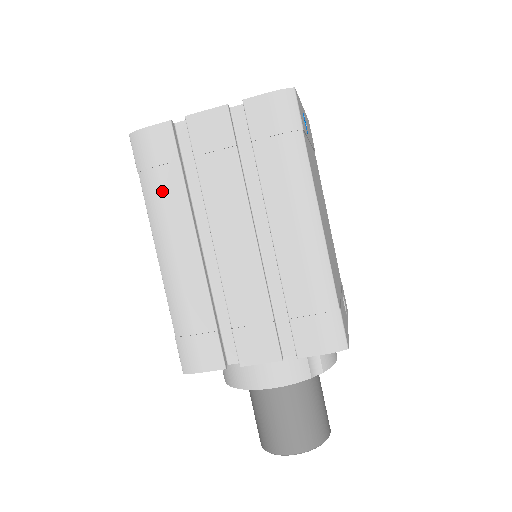
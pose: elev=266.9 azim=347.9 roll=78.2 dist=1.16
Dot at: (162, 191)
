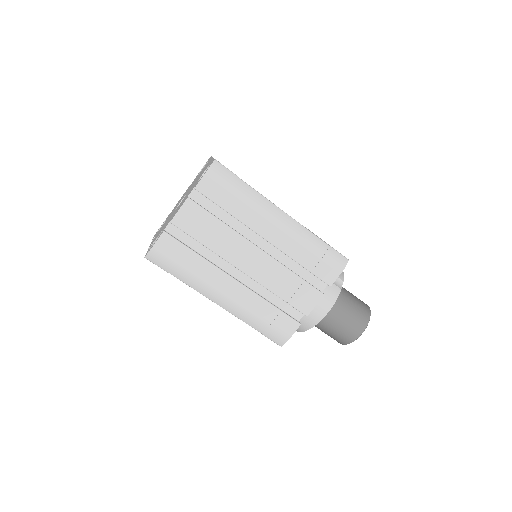
Dot at: (191, 270)
